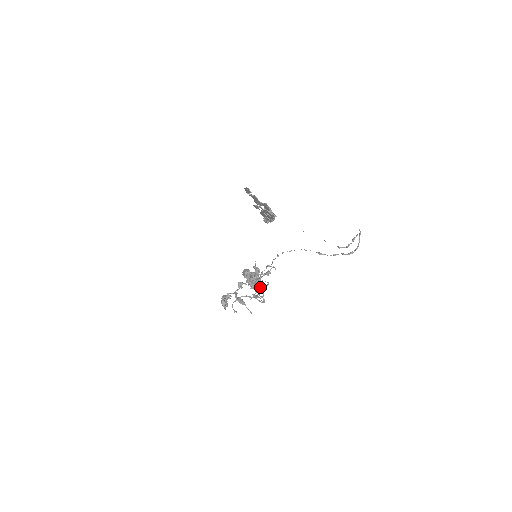
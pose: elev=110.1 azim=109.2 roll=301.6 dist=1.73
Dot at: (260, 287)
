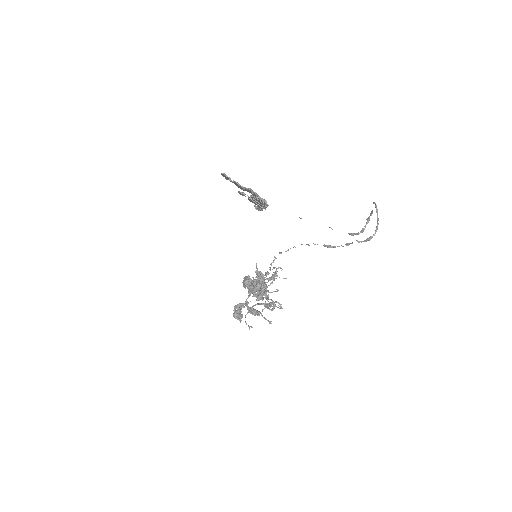
Dot at: (267, 298)
